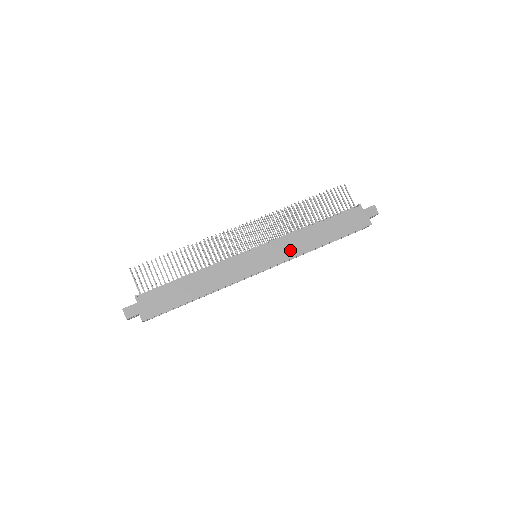
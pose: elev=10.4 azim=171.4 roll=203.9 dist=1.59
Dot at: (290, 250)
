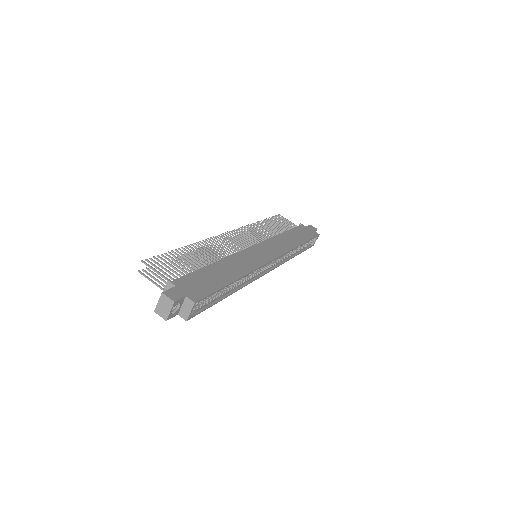
Dot at: (282, 247)
